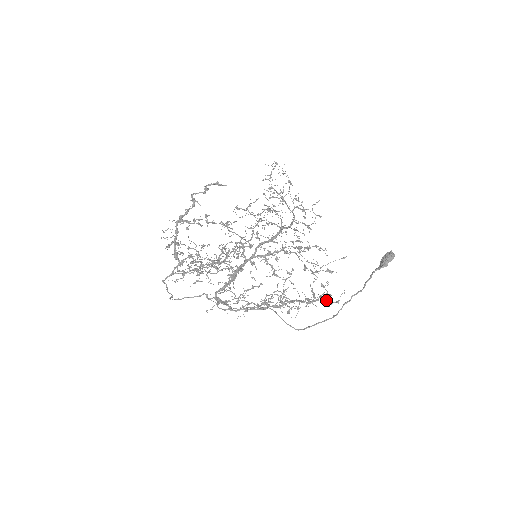
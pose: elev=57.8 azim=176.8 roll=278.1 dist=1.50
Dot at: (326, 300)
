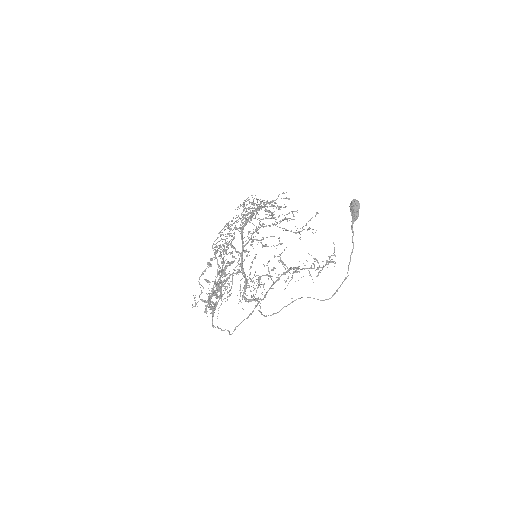
Dot at: occluded
